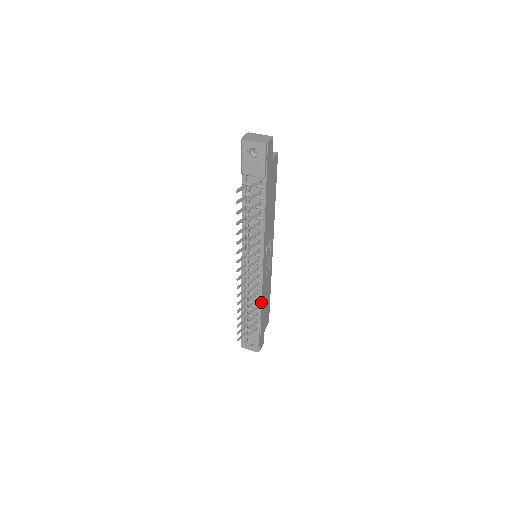
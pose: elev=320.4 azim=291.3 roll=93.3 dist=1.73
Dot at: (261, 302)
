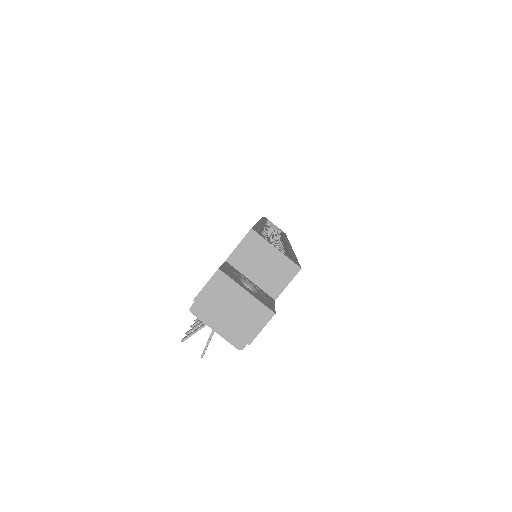
Dot at: occluded
